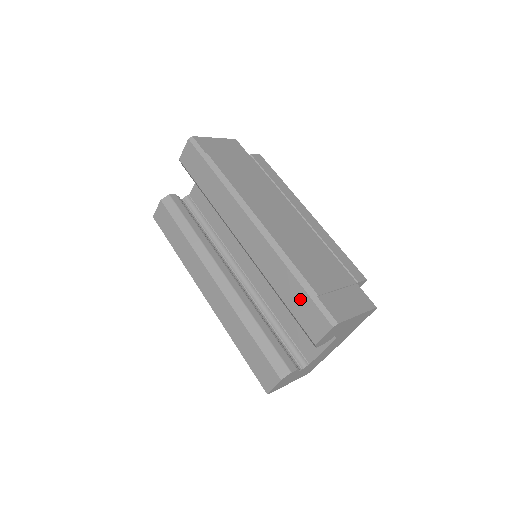
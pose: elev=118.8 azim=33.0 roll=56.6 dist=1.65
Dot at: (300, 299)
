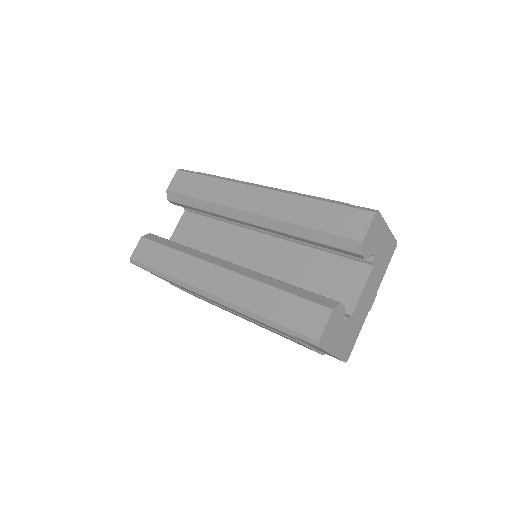
Dot at: (331, 213)
